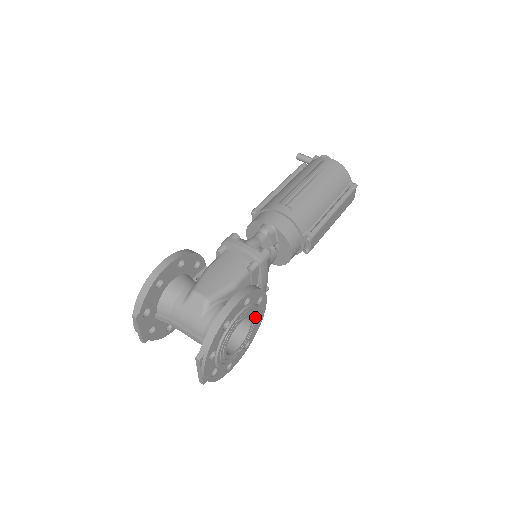
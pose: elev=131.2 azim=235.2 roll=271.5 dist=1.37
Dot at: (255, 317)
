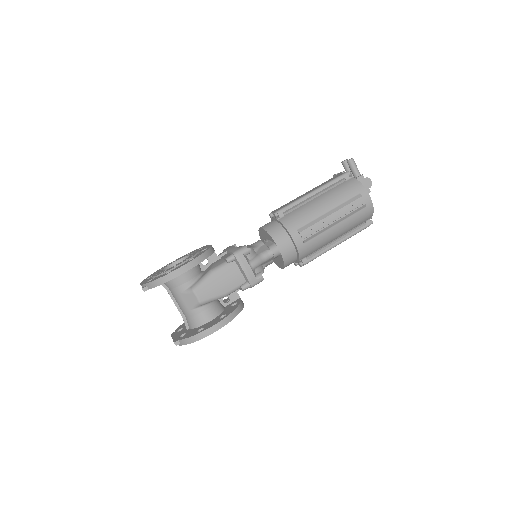
Dot at: occluded
